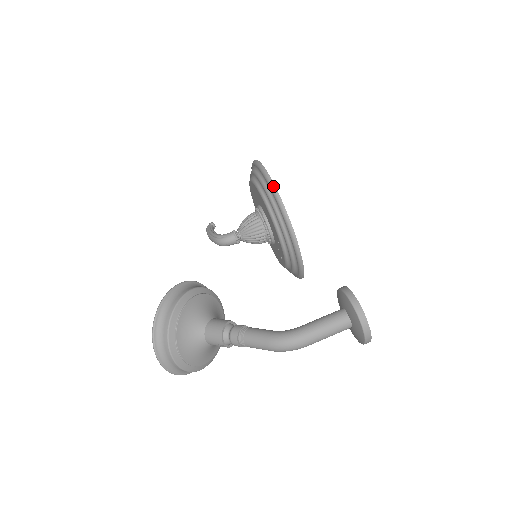
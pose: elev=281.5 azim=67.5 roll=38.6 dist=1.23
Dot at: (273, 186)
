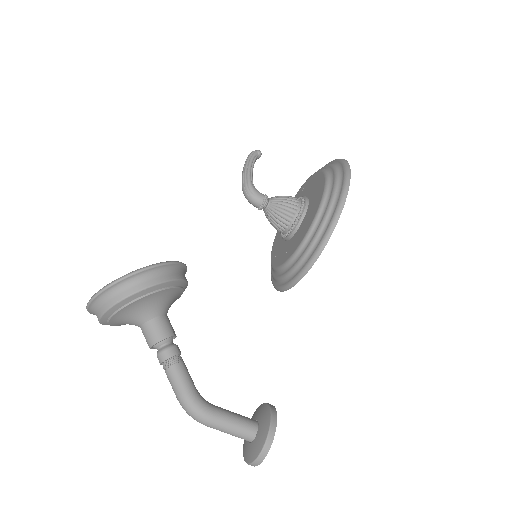
Dot at: (332, 230)
